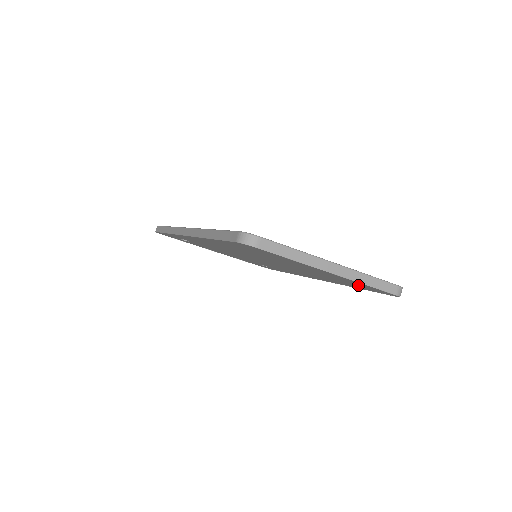
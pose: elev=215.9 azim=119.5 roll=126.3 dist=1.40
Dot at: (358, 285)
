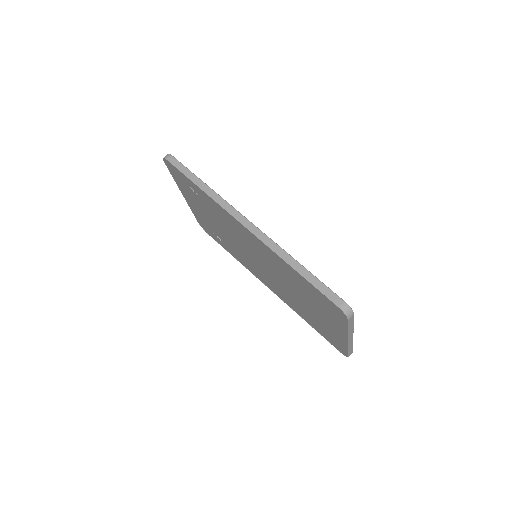
Dot at: (328, 335)
